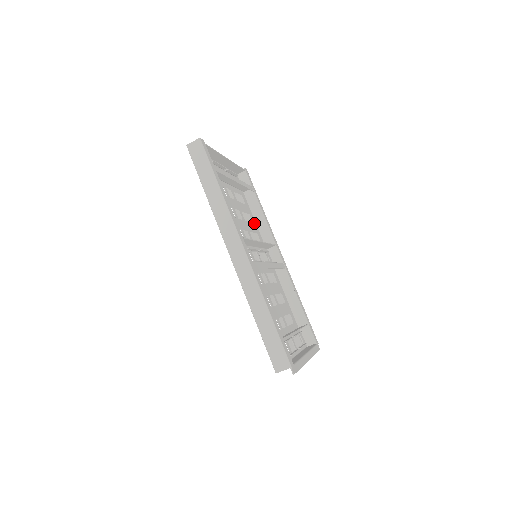
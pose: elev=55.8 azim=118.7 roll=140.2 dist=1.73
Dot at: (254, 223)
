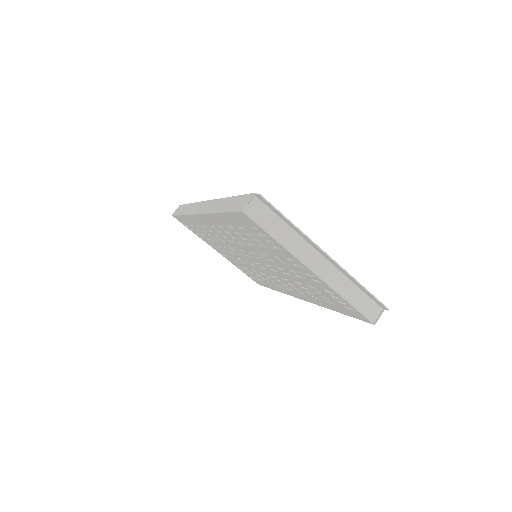
Dot at: (278, 289)
